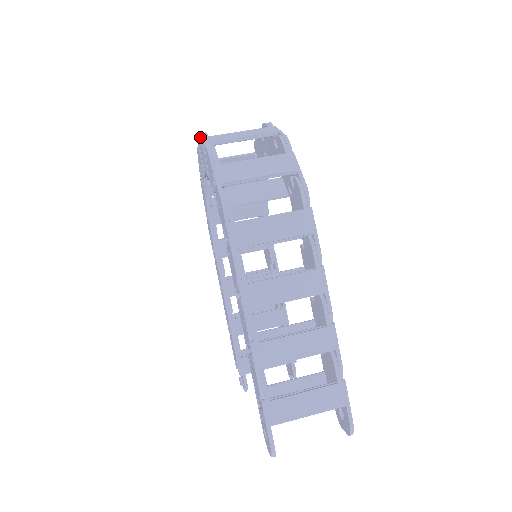
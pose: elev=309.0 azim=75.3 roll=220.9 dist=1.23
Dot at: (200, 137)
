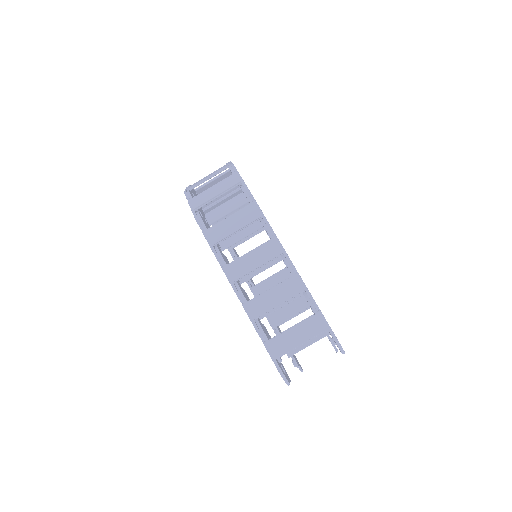
Dot at: occluded
